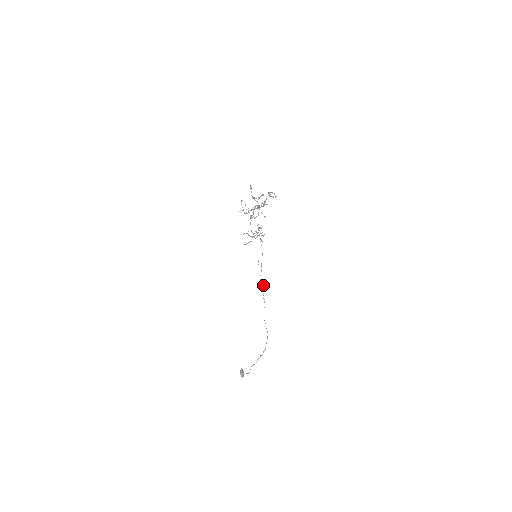
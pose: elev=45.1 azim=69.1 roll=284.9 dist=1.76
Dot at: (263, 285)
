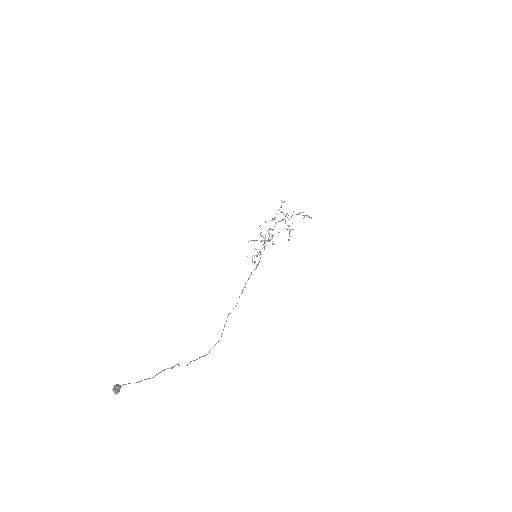
Dot at: occluded
